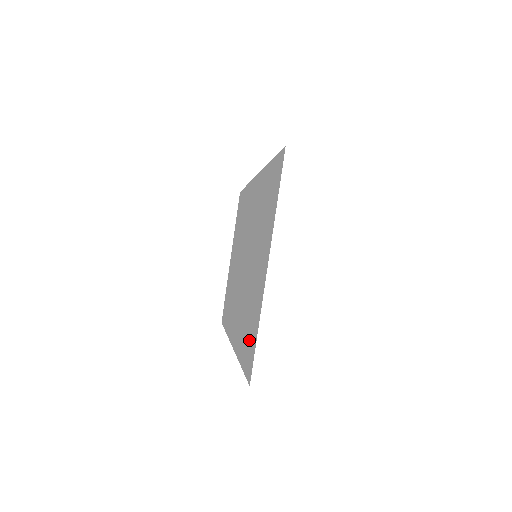
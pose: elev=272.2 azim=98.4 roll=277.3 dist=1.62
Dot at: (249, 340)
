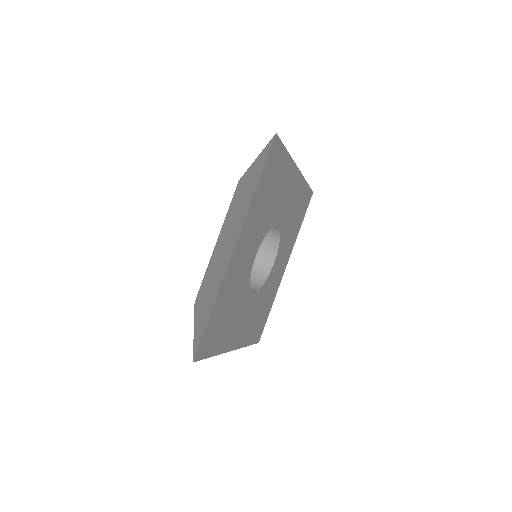
Dot at: occluded
